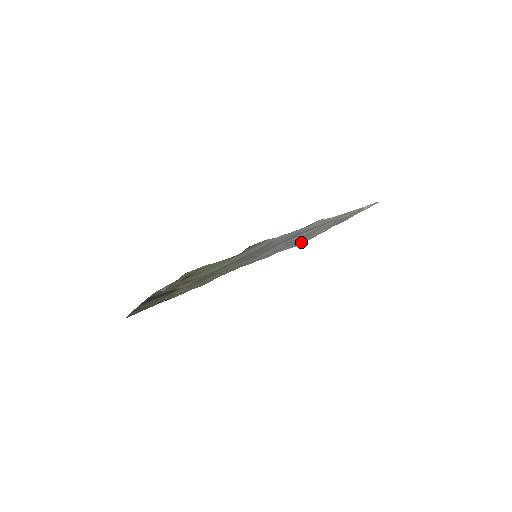
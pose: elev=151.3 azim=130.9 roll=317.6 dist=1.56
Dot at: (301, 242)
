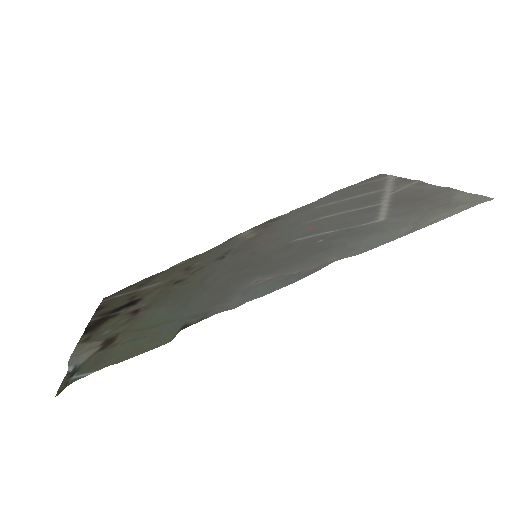
Dot at: (371, 182)
